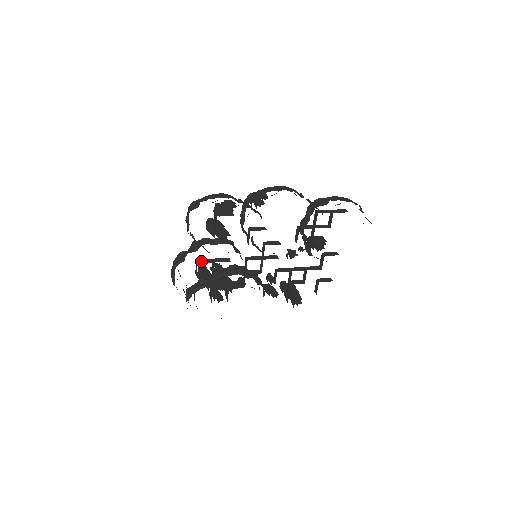
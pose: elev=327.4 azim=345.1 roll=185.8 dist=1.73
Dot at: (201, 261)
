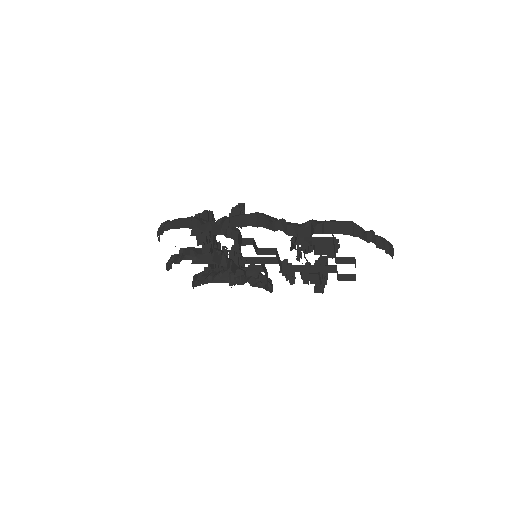
Dot at: occluded
